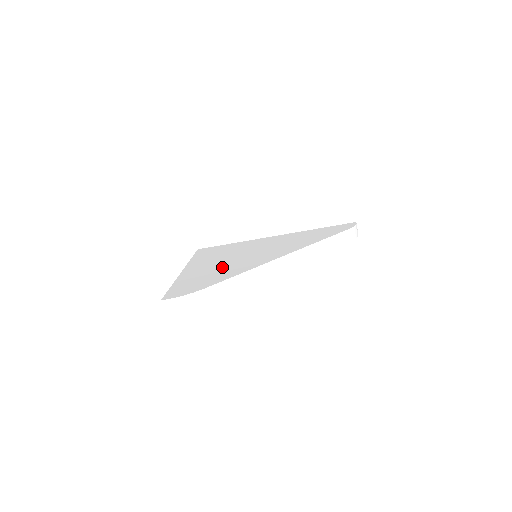
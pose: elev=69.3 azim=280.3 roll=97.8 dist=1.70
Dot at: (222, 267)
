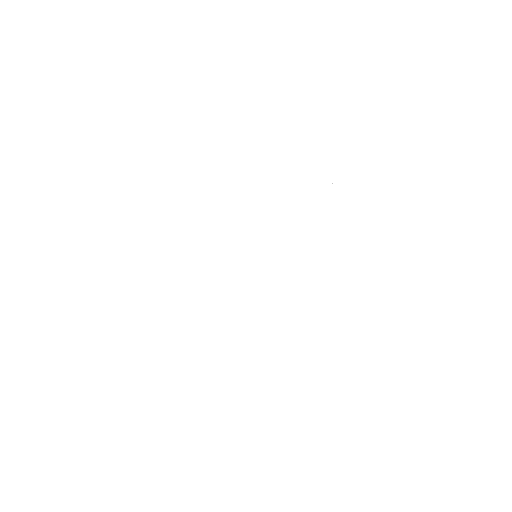
Dot at: (225, 299)
